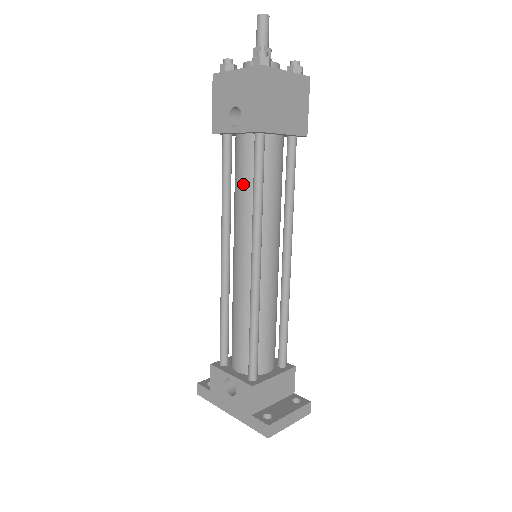
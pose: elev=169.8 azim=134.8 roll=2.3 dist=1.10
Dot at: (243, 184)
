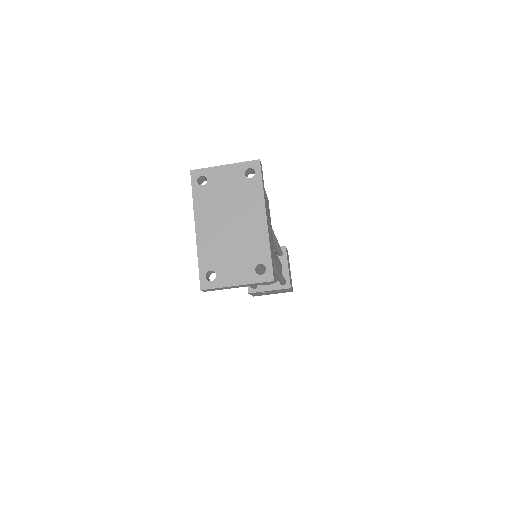
Dot at: occluded
